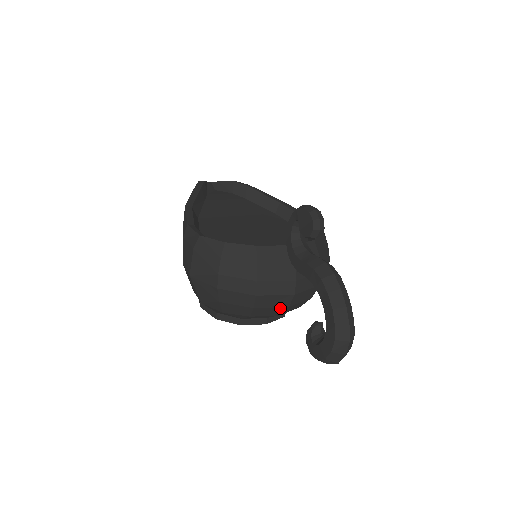
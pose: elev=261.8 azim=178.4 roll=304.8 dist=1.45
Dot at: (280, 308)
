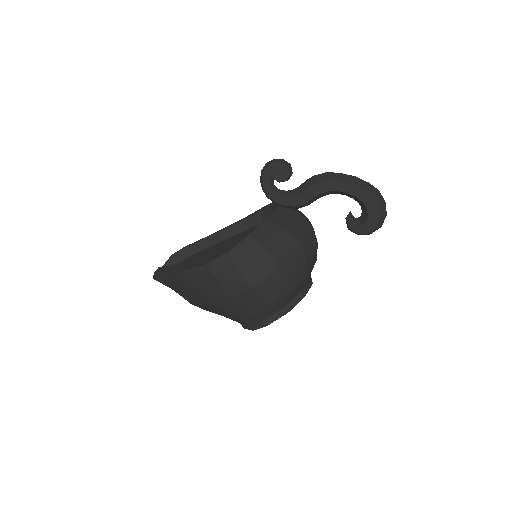
Dot at: (315, 249)
